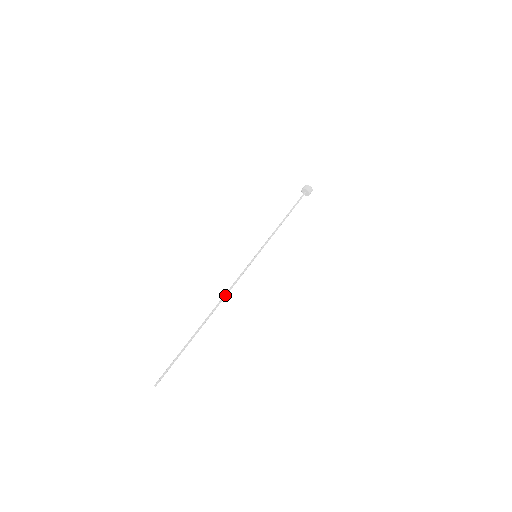
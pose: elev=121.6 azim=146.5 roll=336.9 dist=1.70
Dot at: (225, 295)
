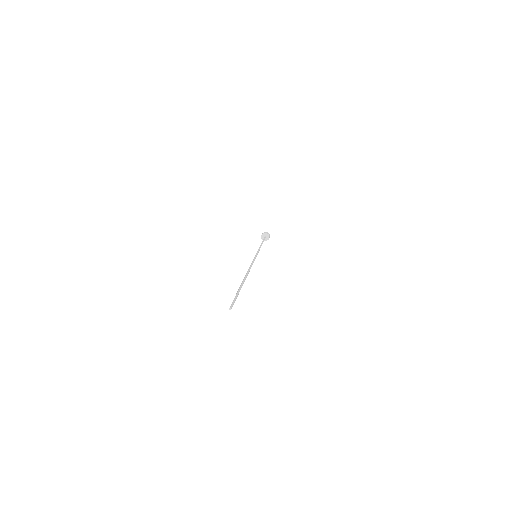
Dot at: (249, 269)
